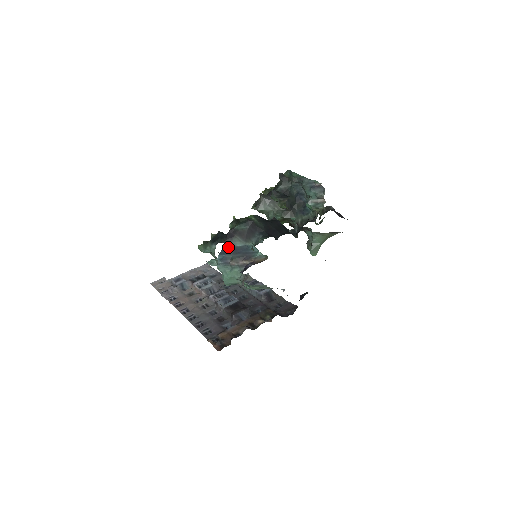
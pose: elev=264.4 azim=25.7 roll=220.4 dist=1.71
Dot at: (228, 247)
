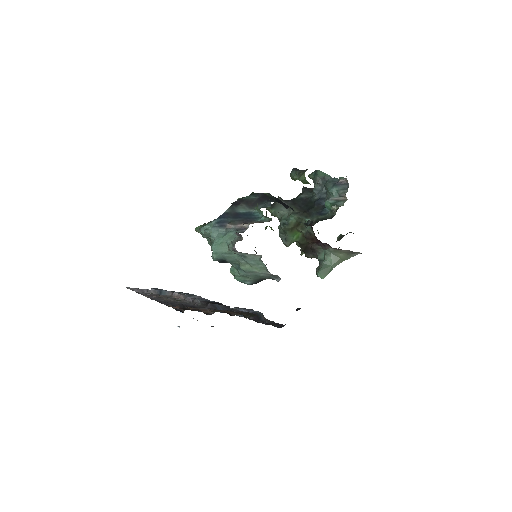
Dot at: (230, 212)
